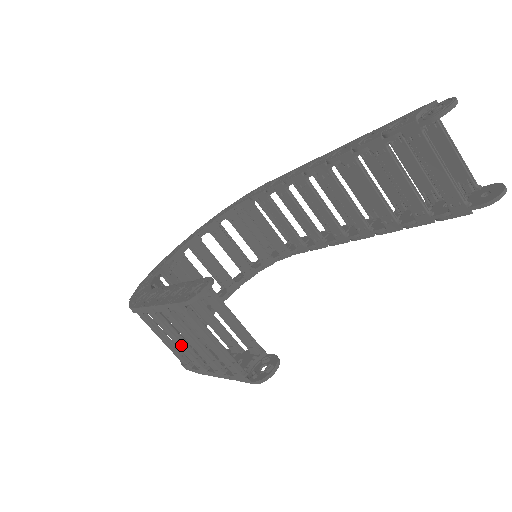
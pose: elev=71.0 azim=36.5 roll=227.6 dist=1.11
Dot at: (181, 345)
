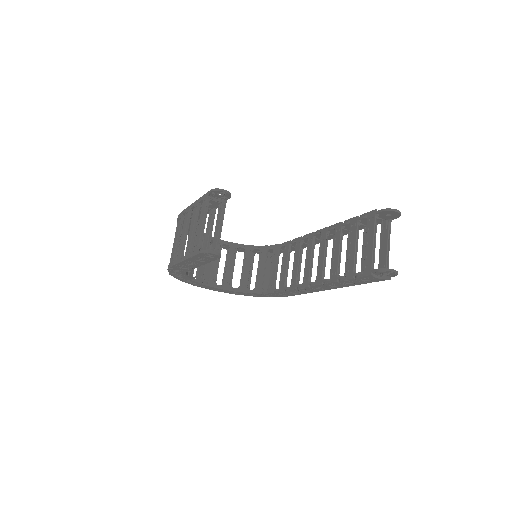
Dot at: (184, 236)
